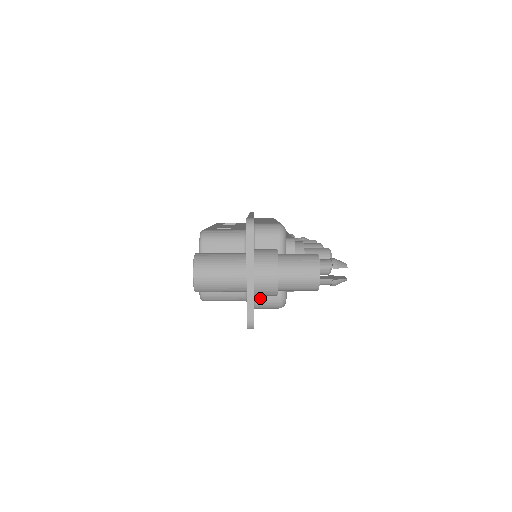
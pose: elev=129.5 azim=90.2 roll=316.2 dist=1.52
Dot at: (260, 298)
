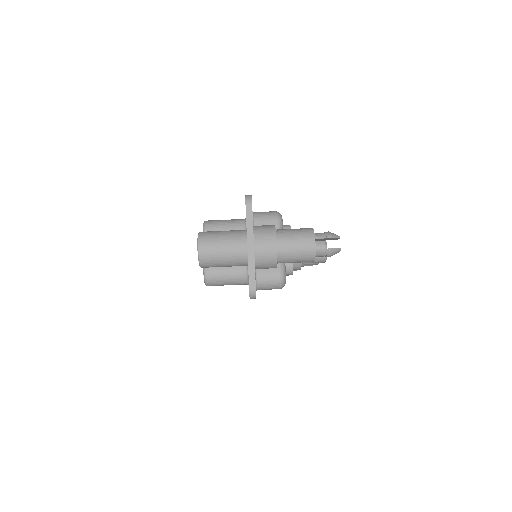
Dot at: (261, 277)
